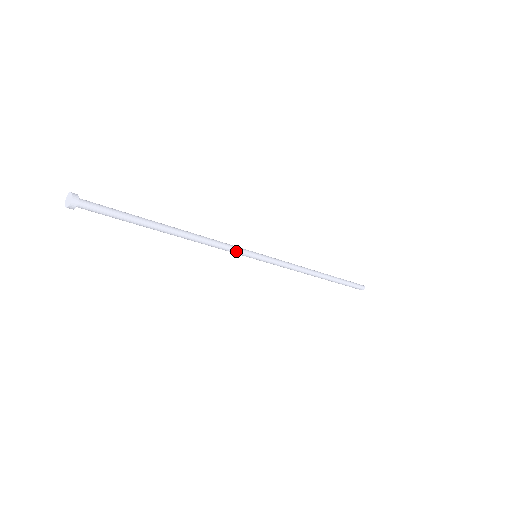
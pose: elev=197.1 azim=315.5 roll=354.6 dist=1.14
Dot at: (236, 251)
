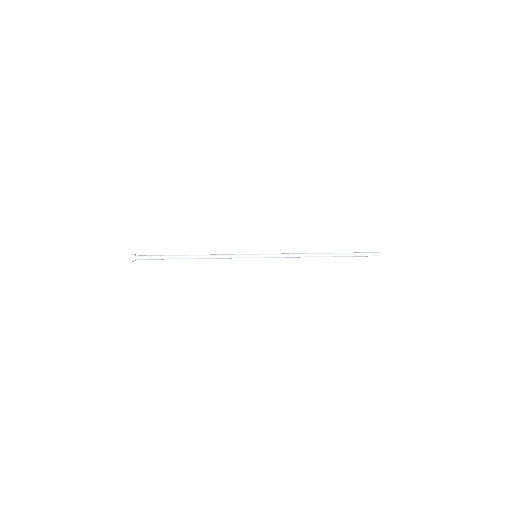
Dot at: (237, 257)
